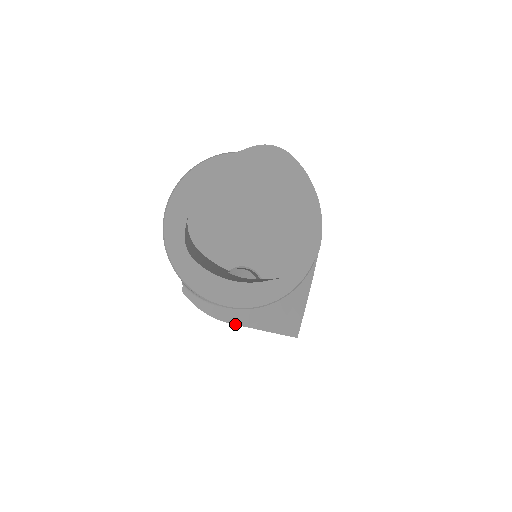
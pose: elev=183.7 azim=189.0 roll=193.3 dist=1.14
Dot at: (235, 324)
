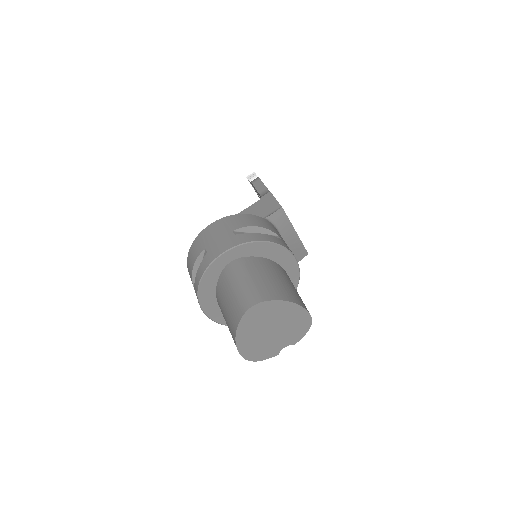
Dot at: occluded
